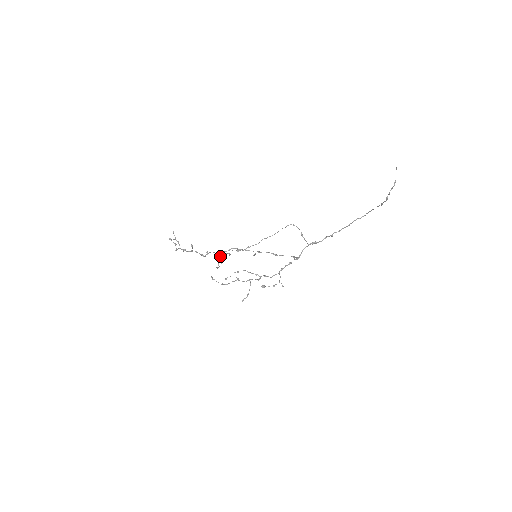
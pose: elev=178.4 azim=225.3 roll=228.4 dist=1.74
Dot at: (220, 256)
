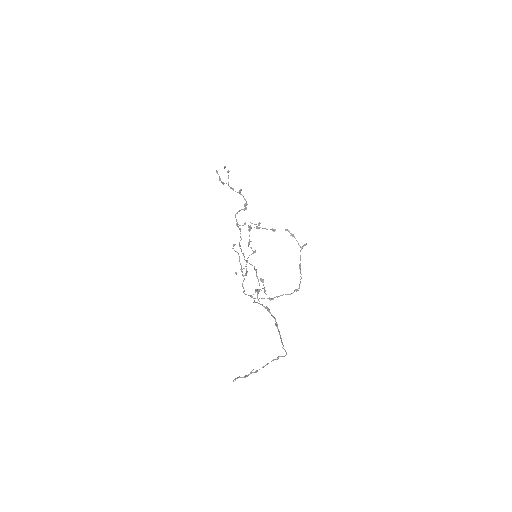
Dot at: (244, 223)
